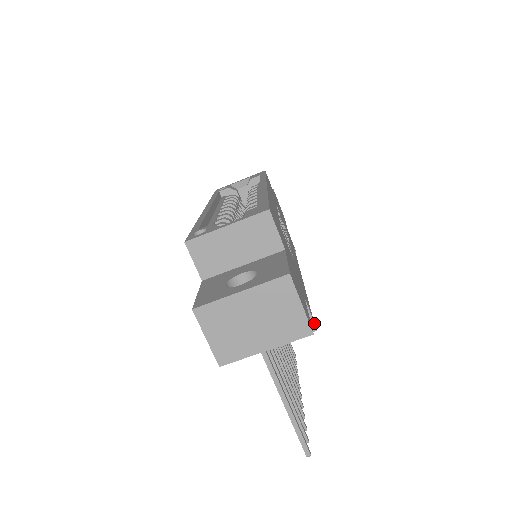
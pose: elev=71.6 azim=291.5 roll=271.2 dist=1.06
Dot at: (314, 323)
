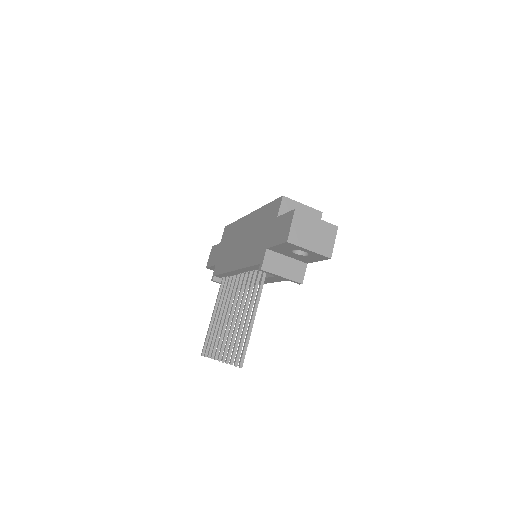
Dot at: occluded
